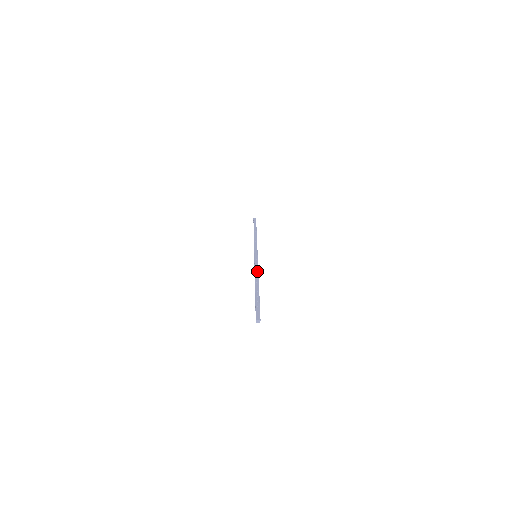
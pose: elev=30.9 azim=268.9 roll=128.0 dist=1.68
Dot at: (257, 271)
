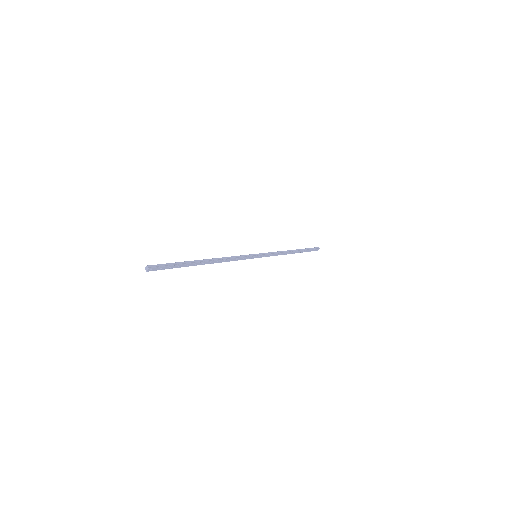
Dot at: (227, 257)
